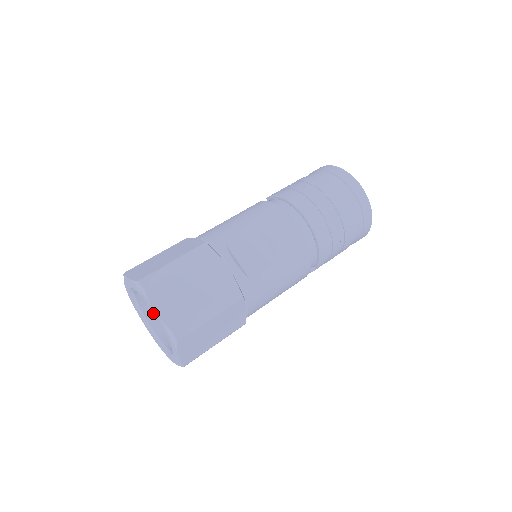
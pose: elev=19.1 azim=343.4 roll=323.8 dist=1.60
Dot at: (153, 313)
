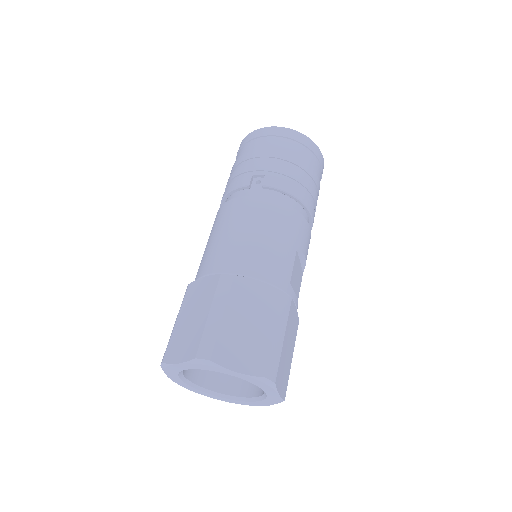
Dot at: occluded
